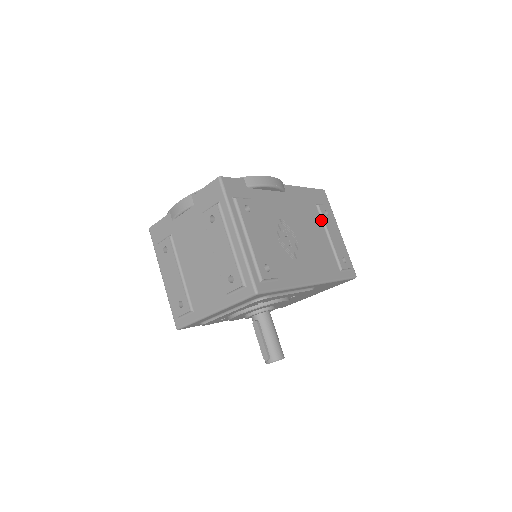
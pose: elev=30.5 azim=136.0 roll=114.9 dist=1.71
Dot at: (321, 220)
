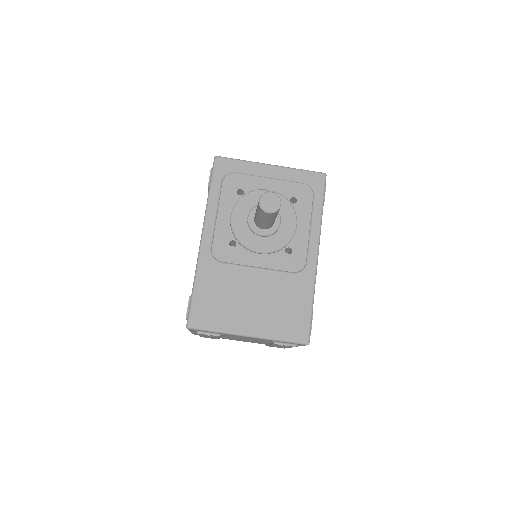
Dot at: occluded
